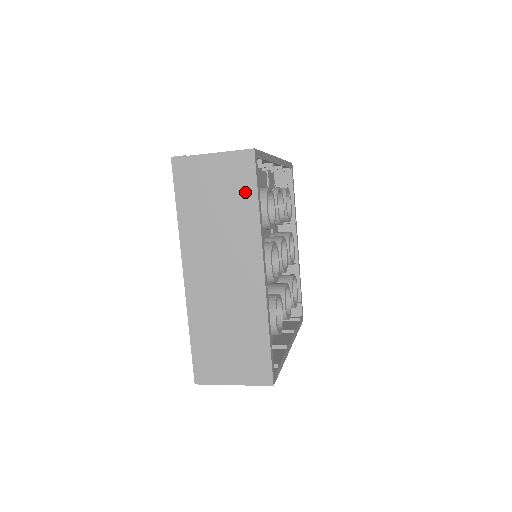
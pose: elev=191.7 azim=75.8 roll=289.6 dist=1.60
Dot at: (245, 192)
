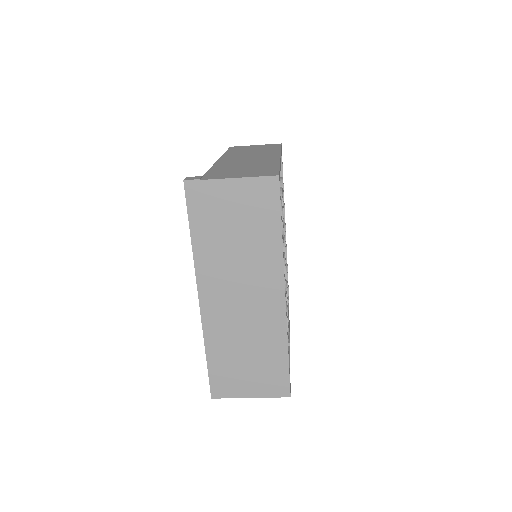
Dot at: (268, 220)
